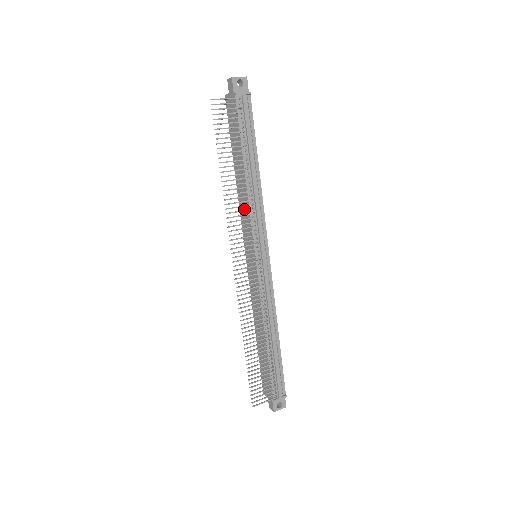
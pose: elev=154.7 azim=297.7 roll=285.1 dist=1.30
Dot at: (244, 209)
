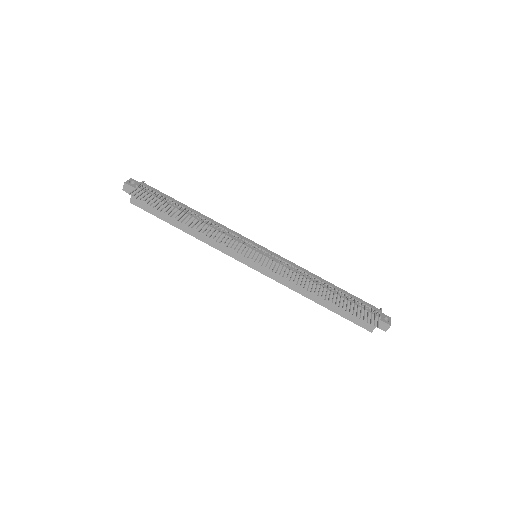
Dot at: occluded
